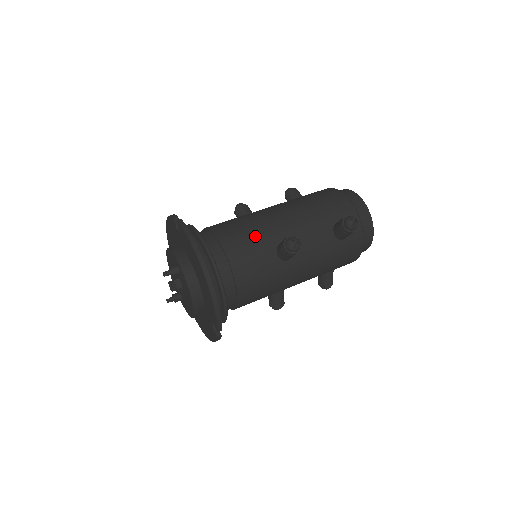
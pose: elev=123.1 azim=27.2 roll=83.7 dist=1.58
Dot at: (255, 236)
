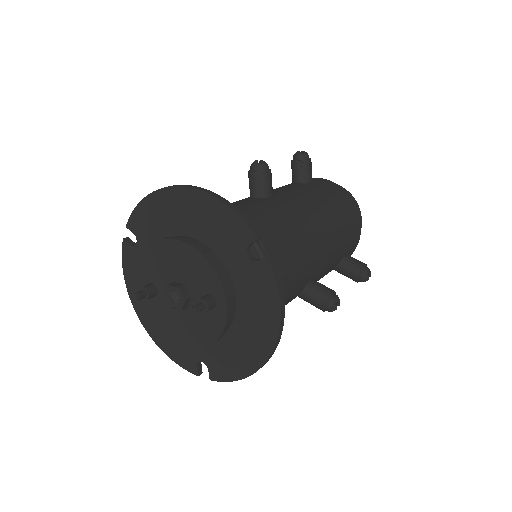
Dot at: (301, 272)
